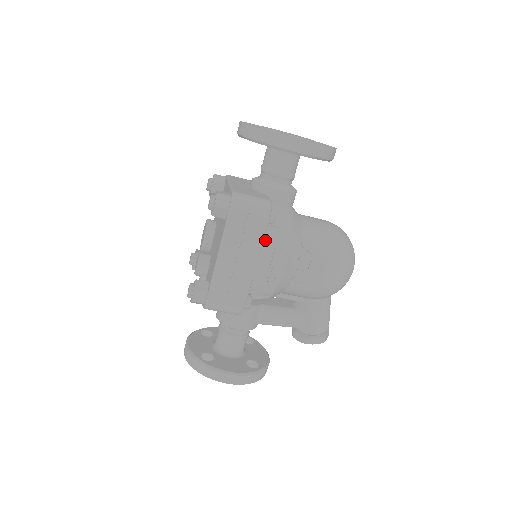
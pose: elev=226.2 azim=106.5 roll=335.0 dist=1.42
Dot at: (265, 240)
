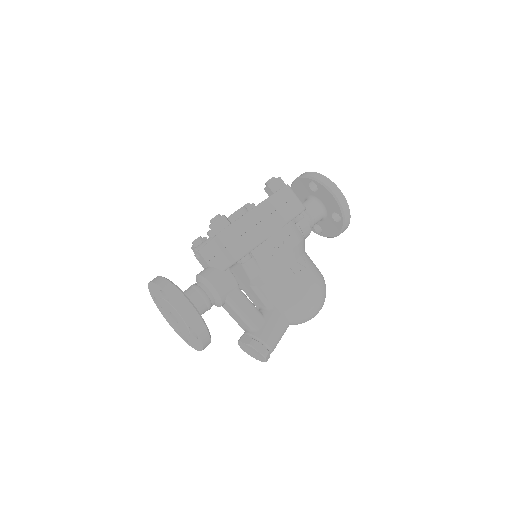
Dot at: (289, 224)
